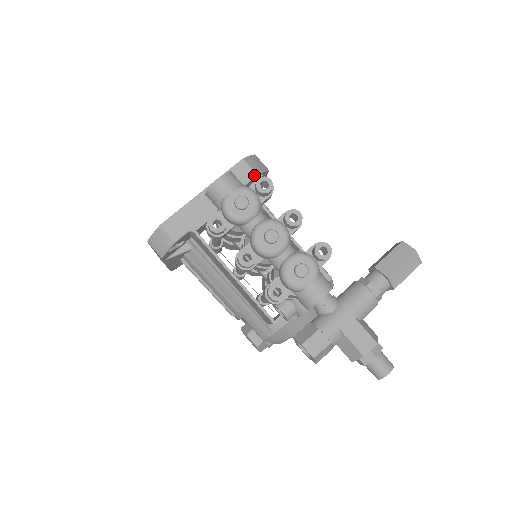
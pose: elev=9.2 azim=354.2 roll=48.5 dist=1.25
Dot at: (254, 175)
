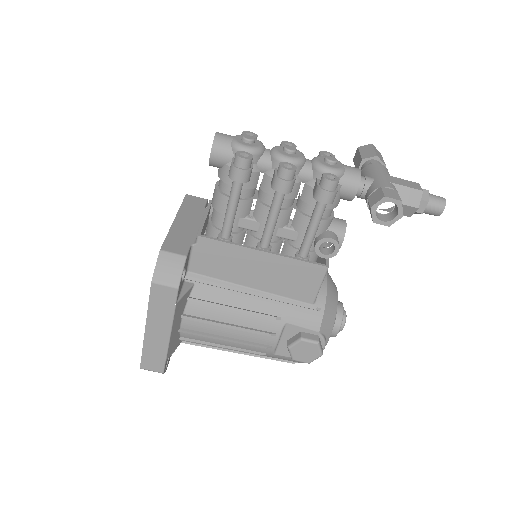
Dot at: (205, 200)
